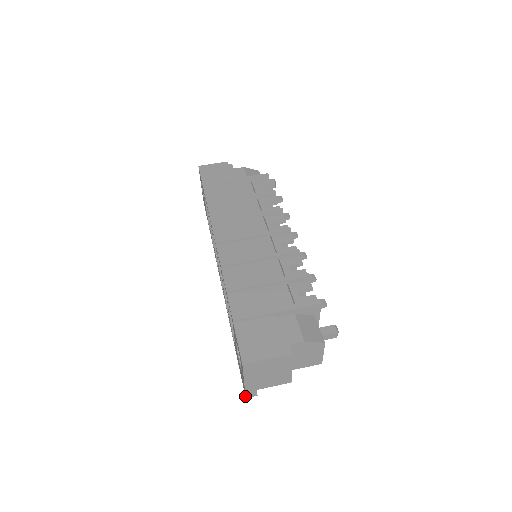
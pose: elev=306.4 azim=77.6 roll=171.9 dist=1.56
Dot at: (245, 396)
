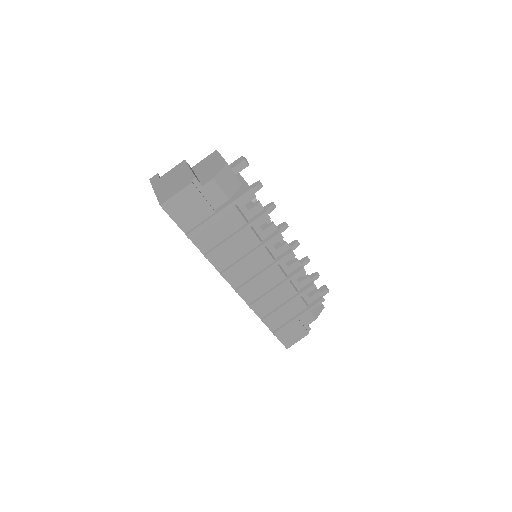
Dot at: occluded
